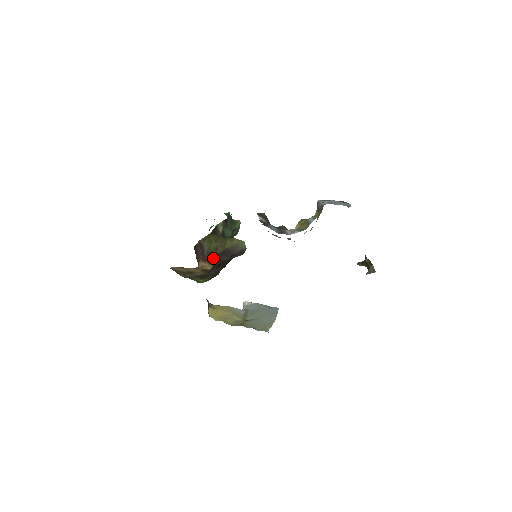
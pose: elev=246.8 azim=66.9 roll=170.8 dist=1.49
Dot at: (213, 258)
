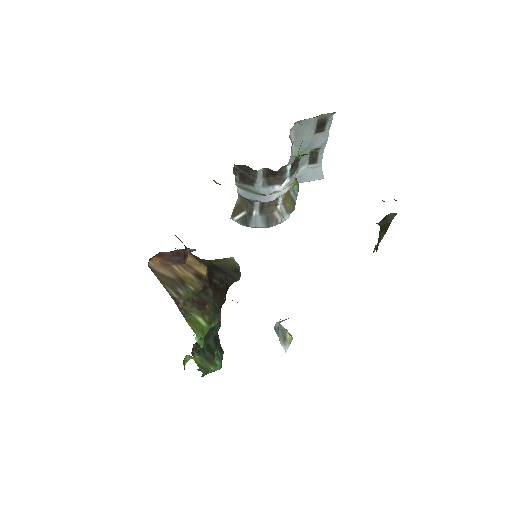
Dot at: (203, 261)
